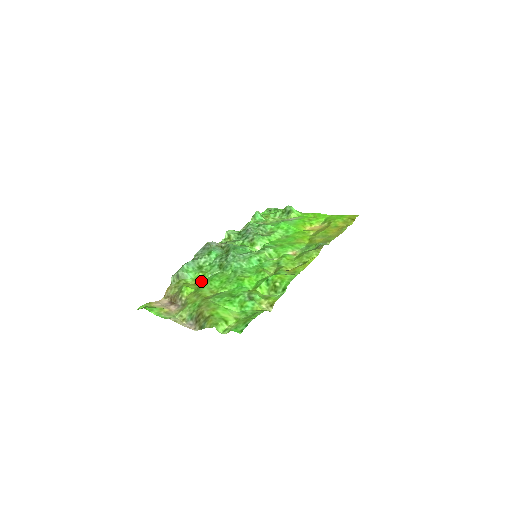
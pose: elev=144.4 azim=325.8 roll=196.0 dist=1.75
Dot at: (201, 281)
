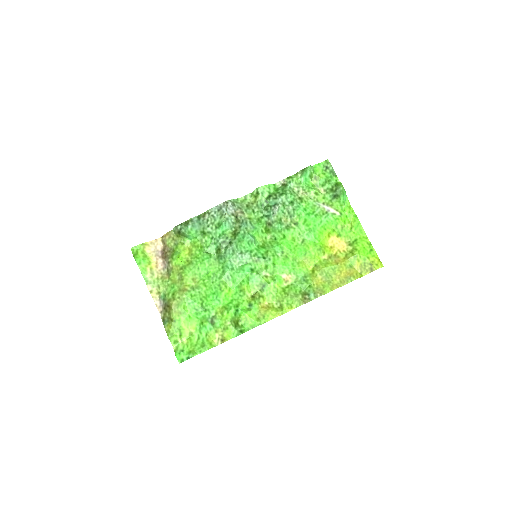
Dot at: (195, 252)
